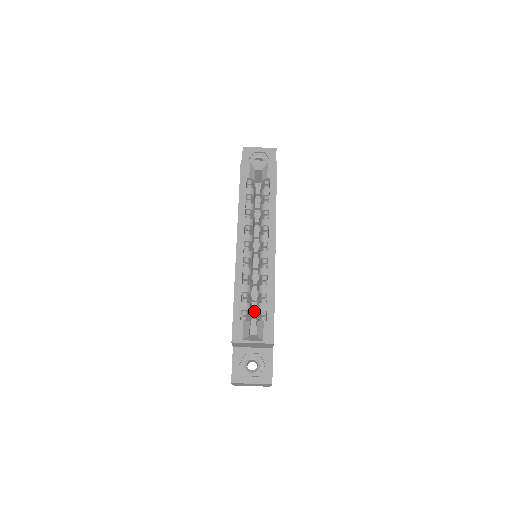
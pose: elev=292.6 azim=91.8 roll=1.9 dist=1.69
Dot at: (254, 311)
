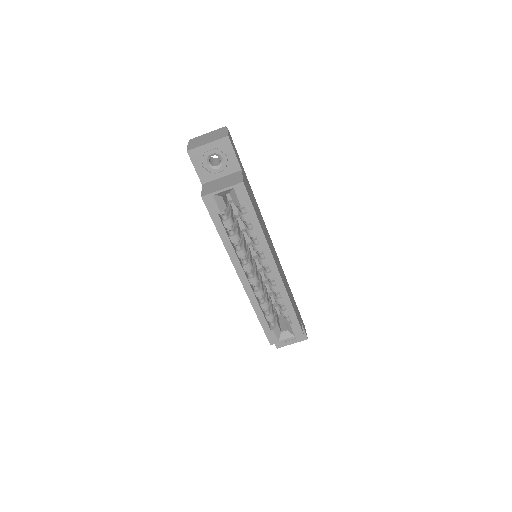
Dot at: occluded
